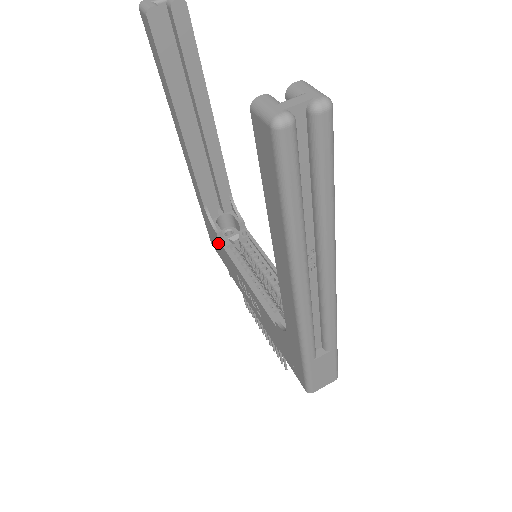
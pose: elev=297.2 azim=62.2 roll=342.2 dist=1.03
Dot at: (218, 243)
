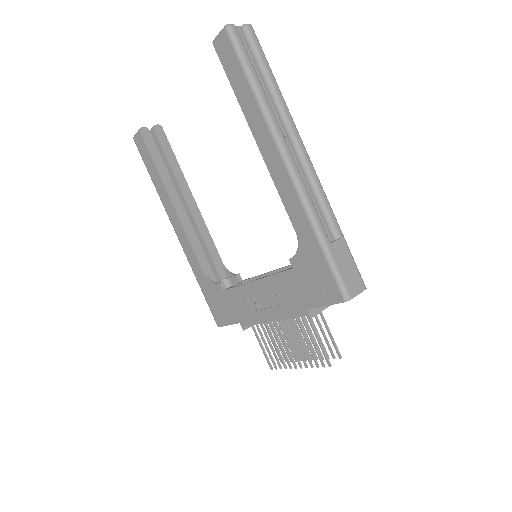
Dot at: (223, 298)
